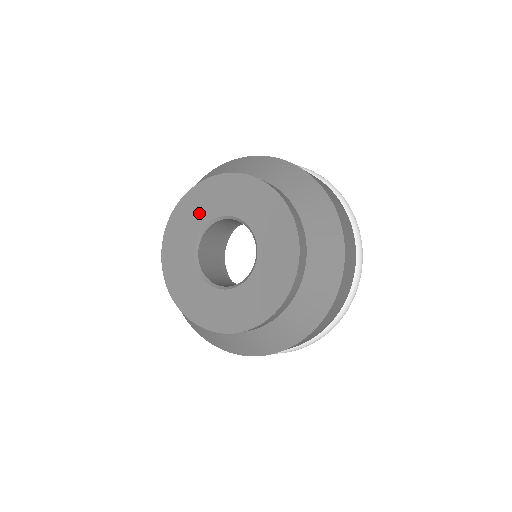
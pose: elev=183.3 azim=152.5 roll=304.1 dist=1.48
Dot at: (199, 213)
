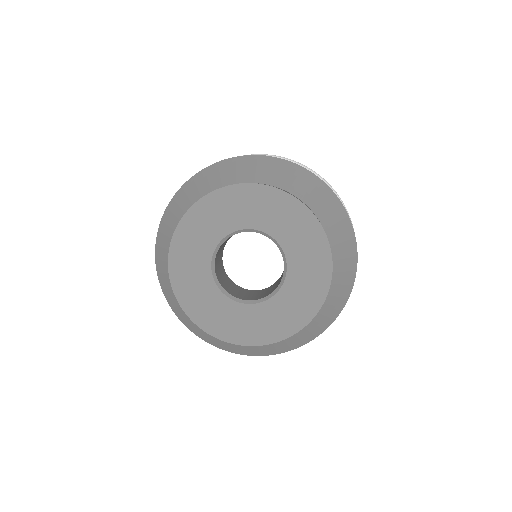
Dot at: (196, 266)
